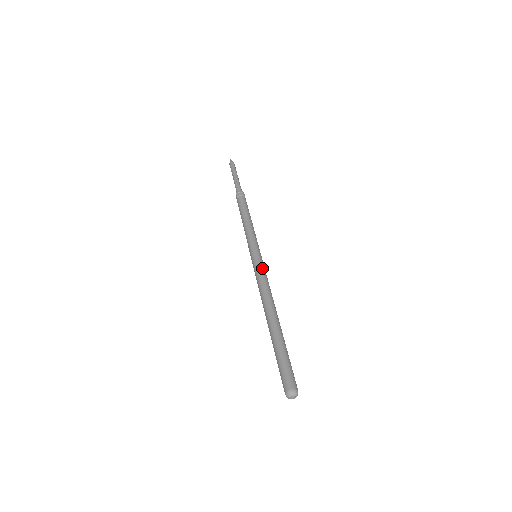
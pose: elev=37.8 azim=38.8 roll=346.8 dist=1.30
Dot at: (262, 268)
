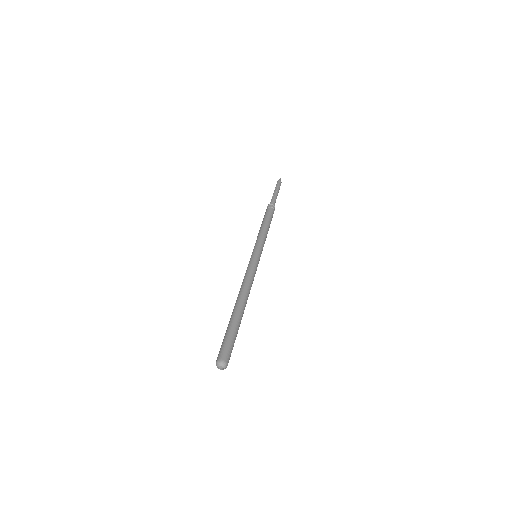
Dot at: (250, 265)
